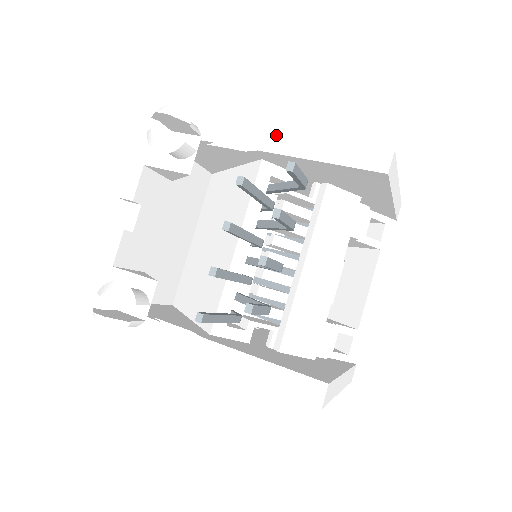
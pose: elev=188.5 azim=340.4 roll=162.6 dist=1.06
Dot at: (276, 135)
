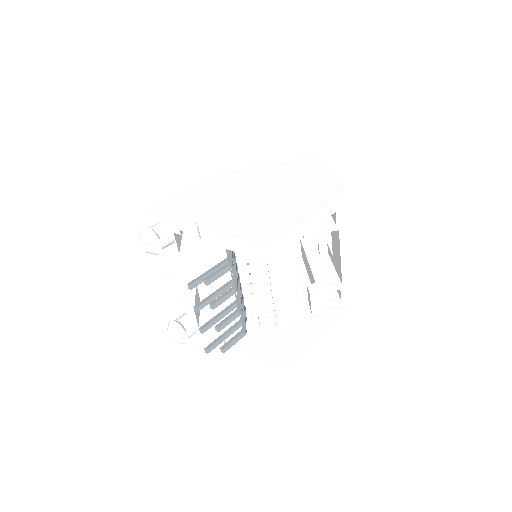
Dot at: (206, 232)
